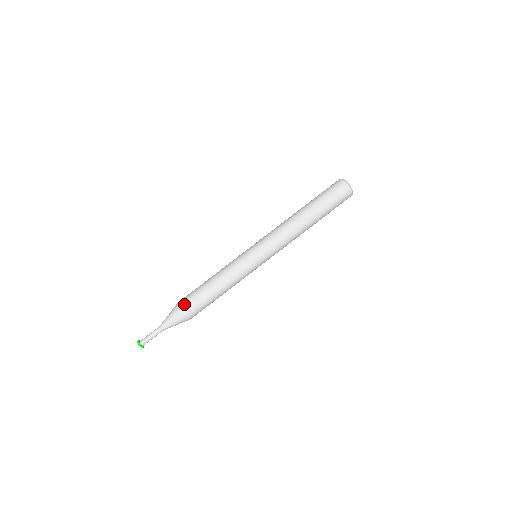
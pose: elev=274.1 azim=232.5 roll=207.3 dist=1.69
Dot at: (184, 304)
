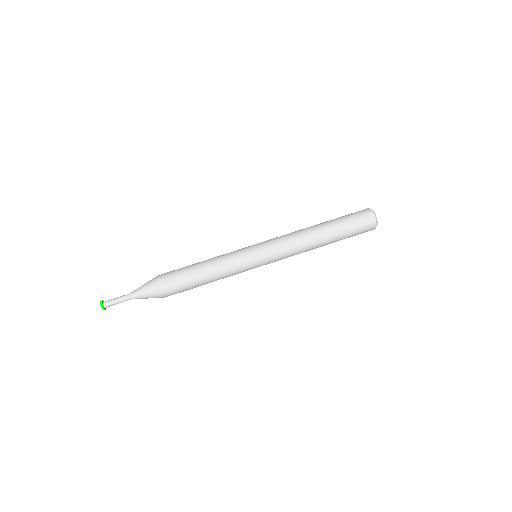
Dot at: (165, 284)
